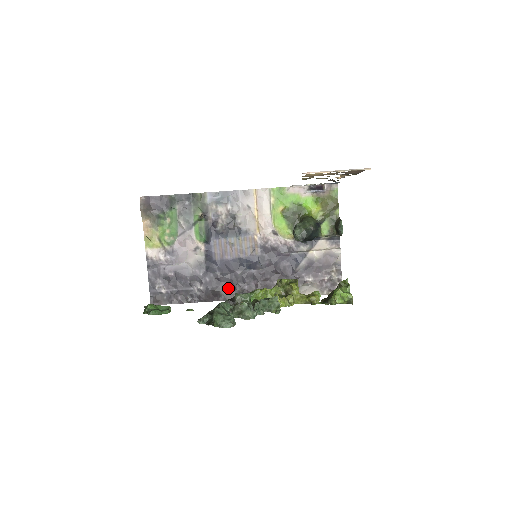
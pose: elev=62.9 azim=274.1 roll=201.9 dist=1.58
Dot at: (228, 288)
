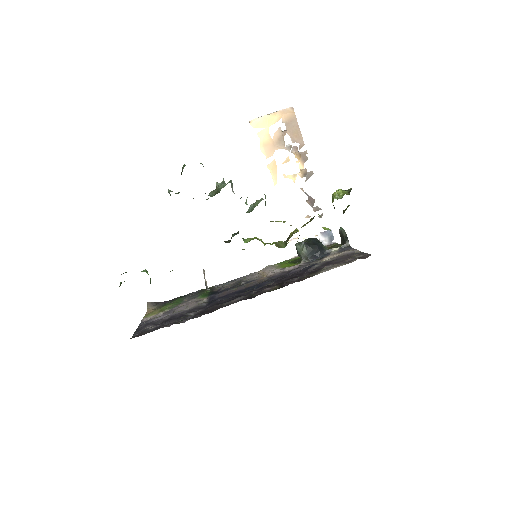
Dot at: (231, 300)
